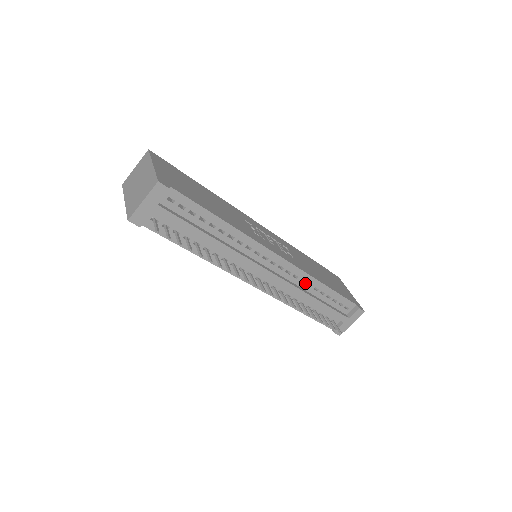
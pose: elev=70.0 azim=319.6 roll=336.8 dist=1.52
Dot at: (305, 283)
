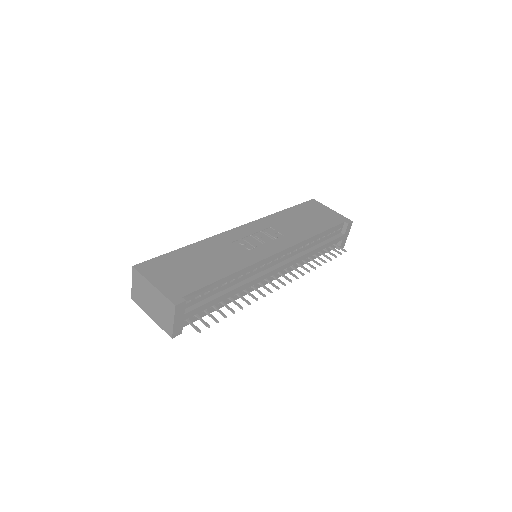
Dot at: (303, 247)
